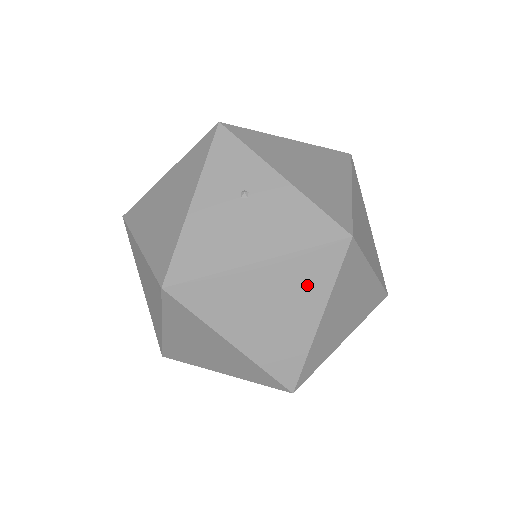
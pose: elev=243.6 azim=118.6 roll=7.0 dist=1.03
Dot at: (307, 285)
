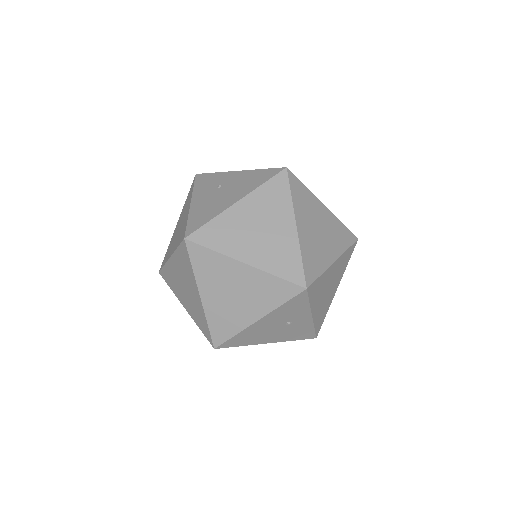
Dot at: (275, 205)
